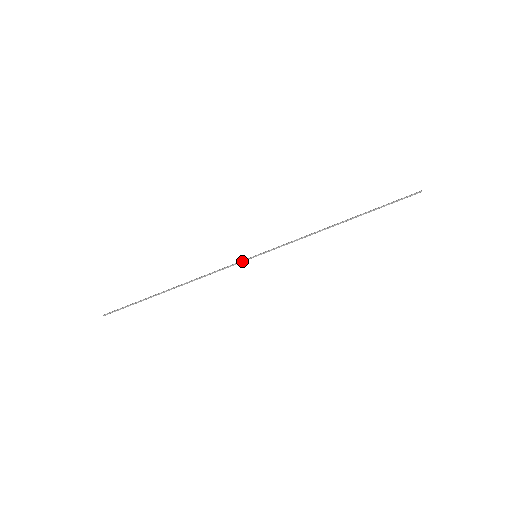
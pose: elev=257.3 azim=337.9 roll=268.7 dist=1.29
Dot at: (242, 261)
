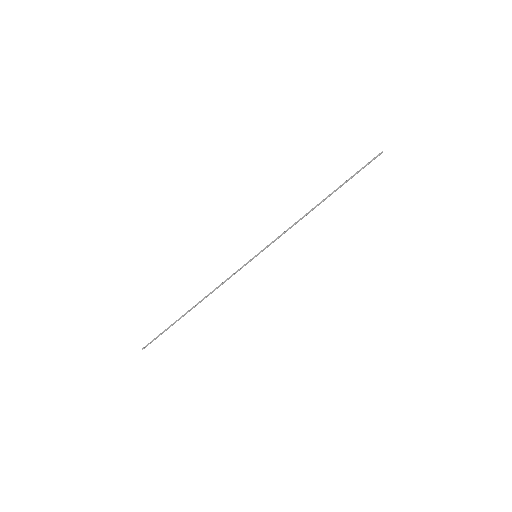
Dot at: (245, 264)
